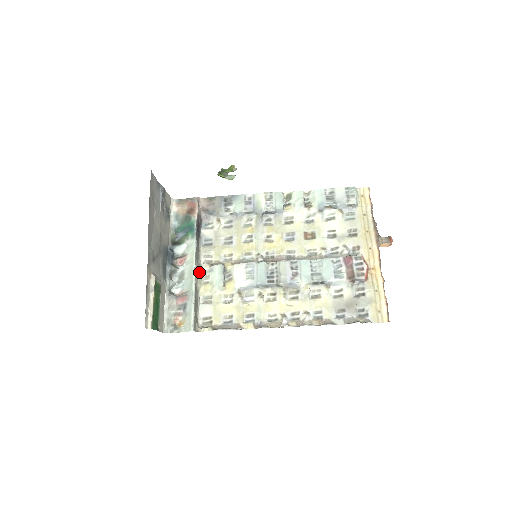
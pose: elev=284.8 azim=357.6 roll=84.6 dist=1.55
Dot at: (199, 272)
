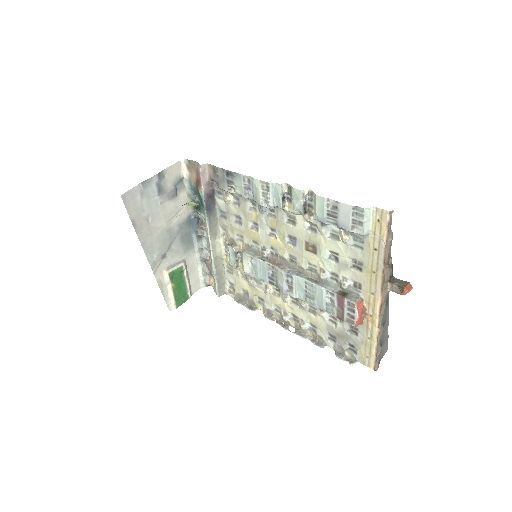
Dot at: (217, 247)
